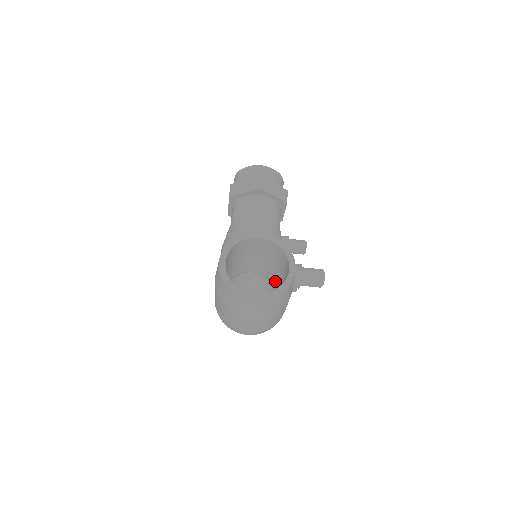
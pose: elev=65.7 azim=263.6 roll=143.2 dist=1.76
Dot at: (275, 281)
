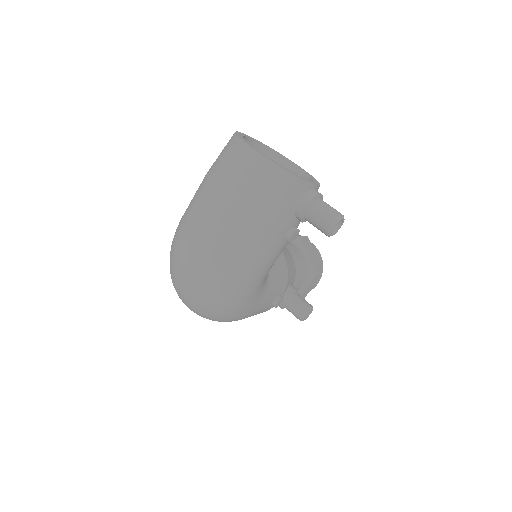
Dot at: occluded
